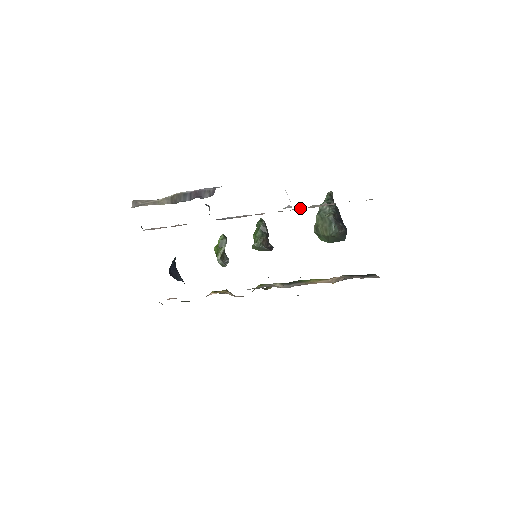
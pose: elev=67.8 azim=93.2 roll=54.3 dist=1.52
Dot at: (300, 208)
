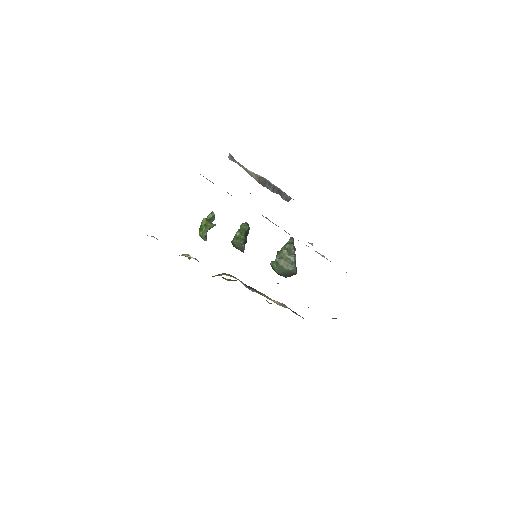
Dot at: occluded
